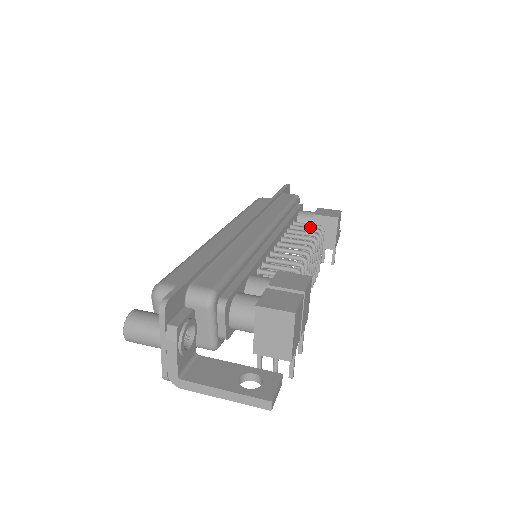
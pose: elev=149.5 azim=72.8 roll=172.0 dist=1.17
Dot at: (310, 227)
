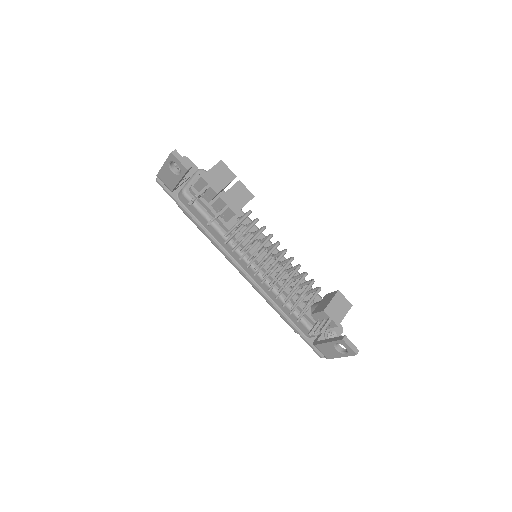
Dot at: (314, 289)
